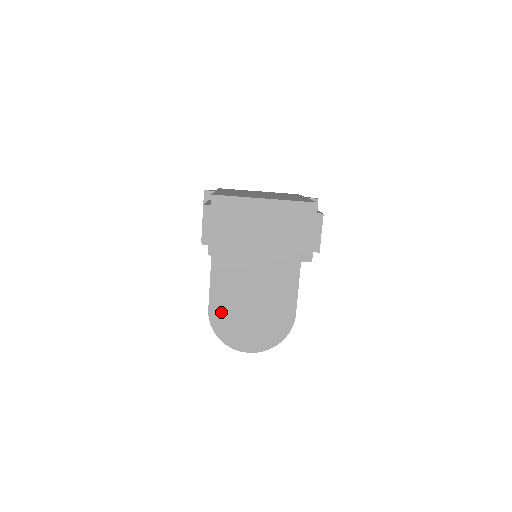
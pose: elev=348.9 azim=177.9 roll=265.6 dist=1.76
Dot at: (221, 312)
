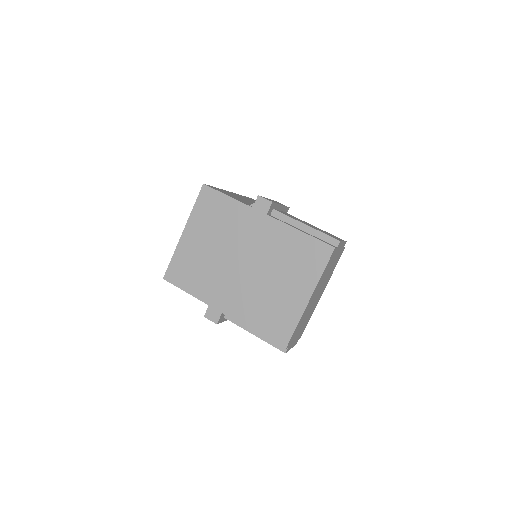
Dot at: occluded
